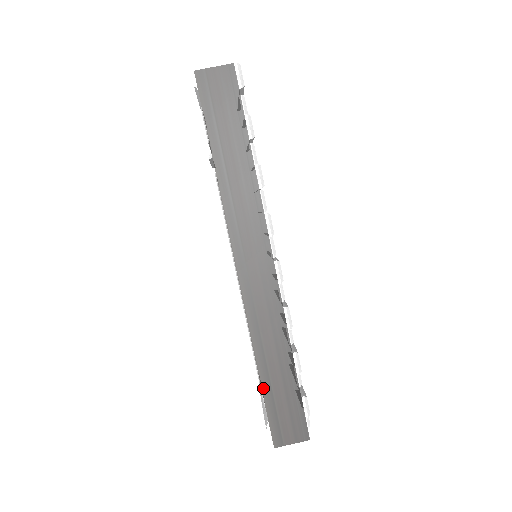
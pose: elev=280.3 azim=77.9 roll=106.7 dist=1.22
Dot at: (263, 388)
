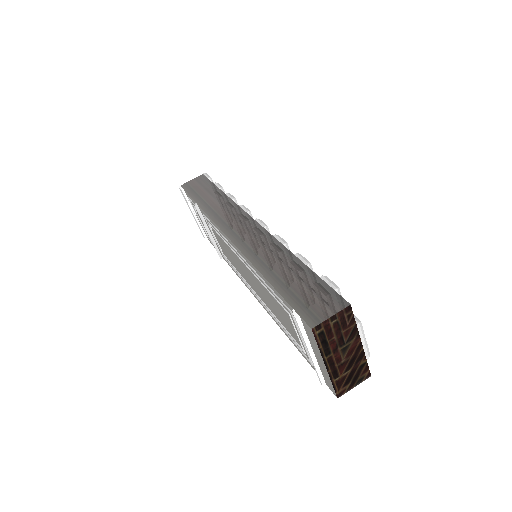
Dot at: (276, 288)
